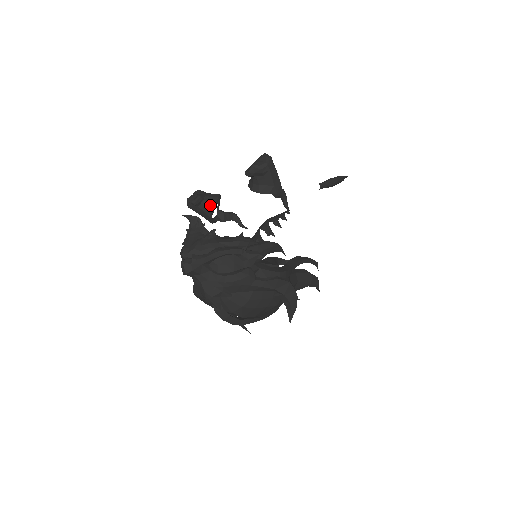
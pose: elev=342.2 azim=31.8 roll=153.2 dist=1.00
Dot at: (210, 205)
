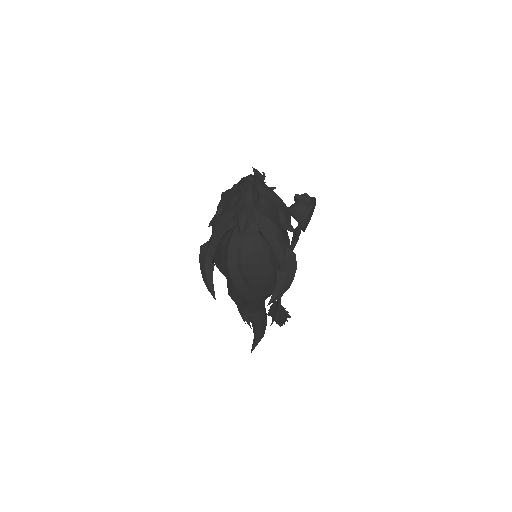
Dot at: occluded
